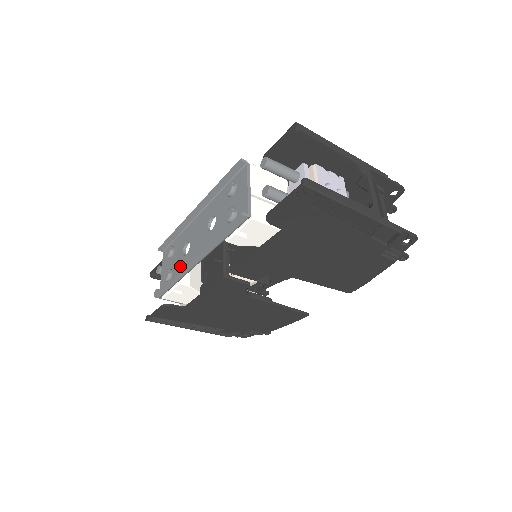
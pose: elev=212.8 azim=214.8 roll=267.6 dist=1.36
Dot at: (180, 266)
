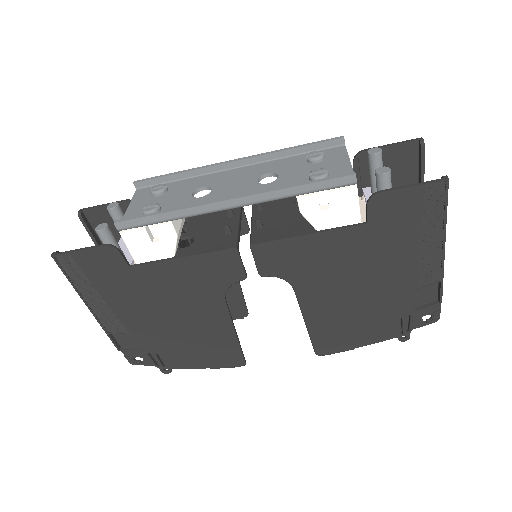
Dot at: (184, 205)
